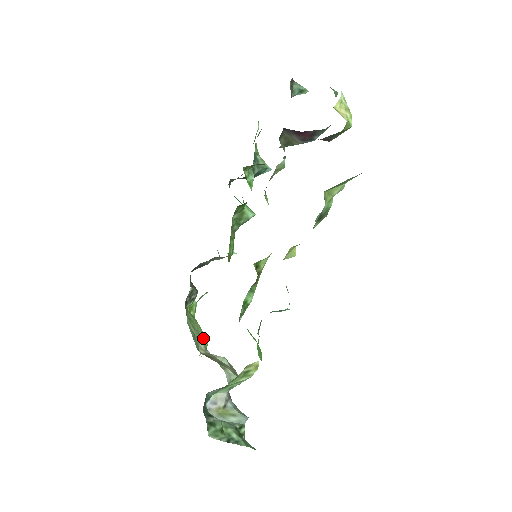
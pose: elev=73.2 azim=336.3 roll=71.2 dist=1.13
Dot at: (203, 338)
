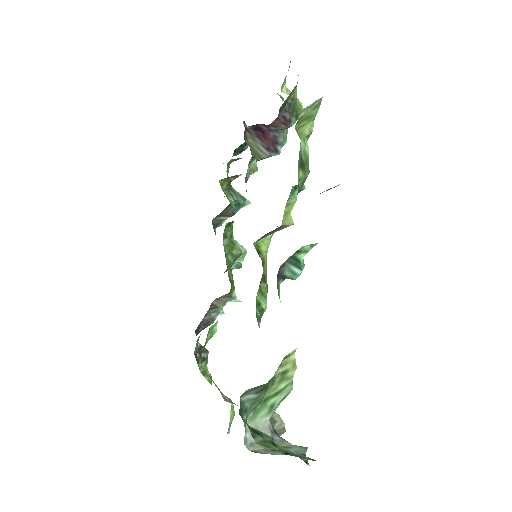
Dot at: occluded
